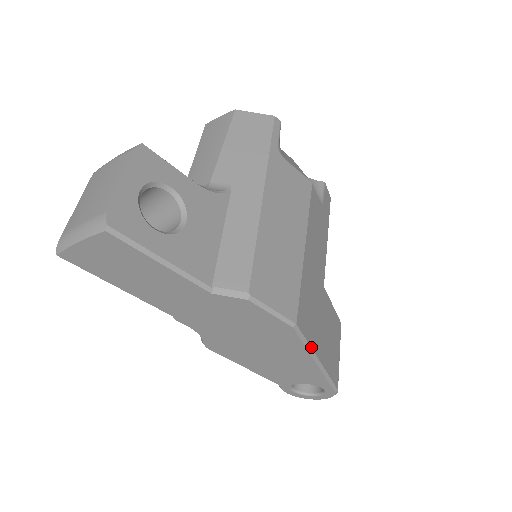
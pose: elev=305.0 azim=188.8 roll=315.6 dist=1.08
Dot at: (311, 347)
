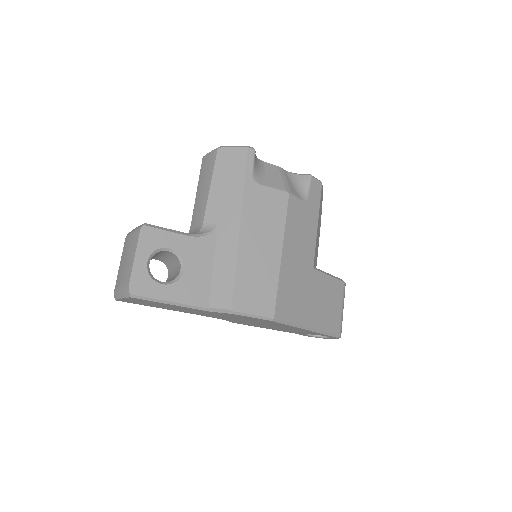
Dot at: (296, 324)
